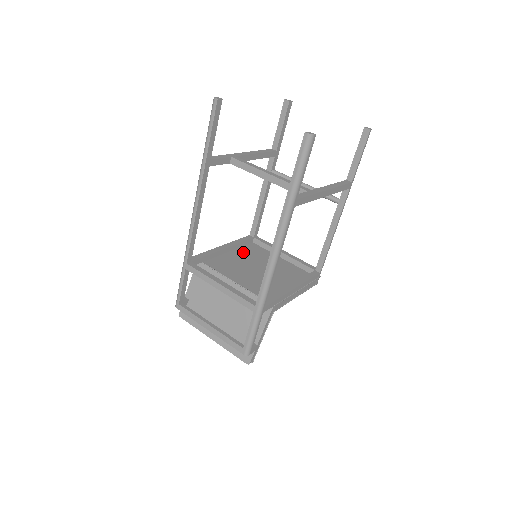
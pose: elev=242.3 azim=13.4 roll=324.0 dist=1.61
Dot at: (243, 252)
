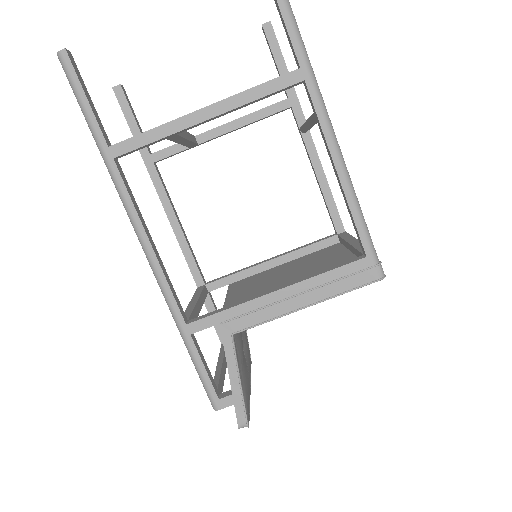
Dot at: (302, 259)
